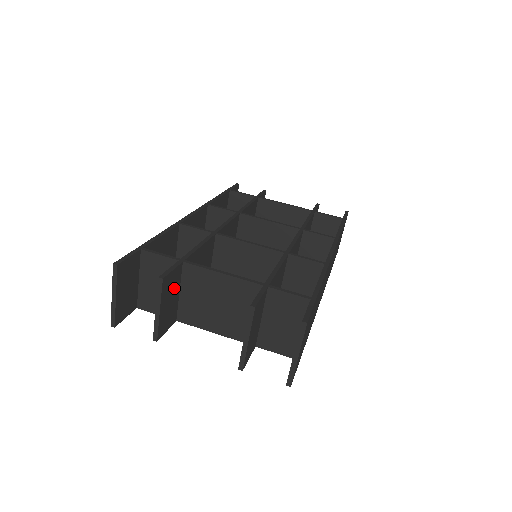
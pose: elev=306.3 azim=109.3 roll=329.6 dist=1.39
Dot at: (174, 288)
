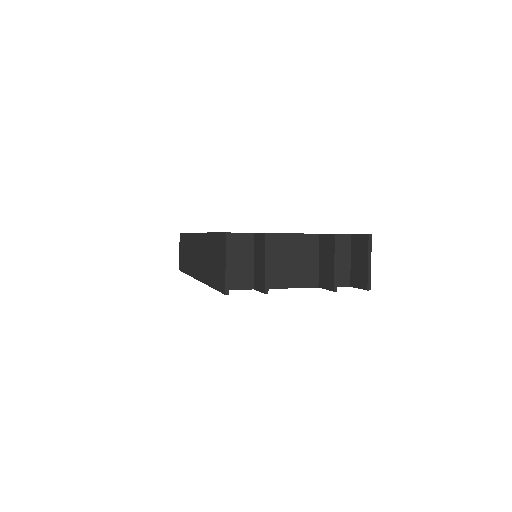
Dot at: occluded
